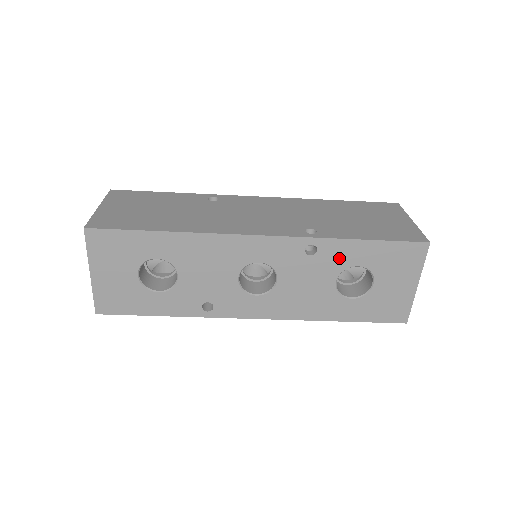
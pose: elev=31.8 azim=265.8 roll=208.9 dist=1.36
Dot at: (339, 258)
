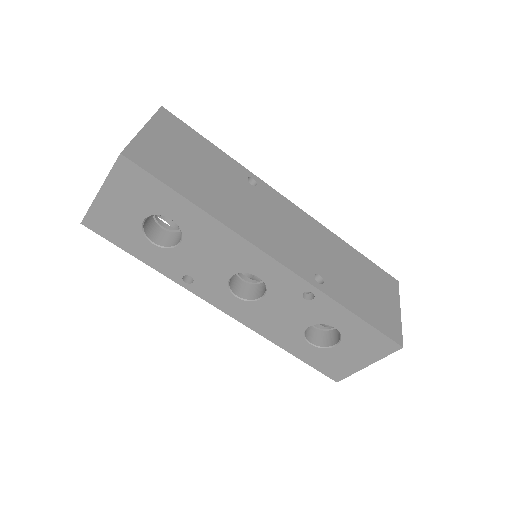
Dot at: (326, 314)
